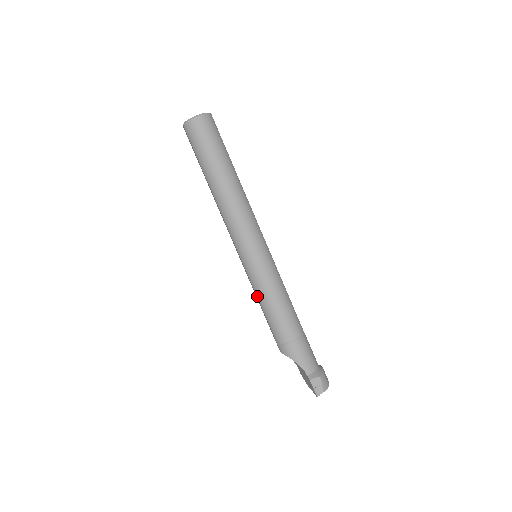
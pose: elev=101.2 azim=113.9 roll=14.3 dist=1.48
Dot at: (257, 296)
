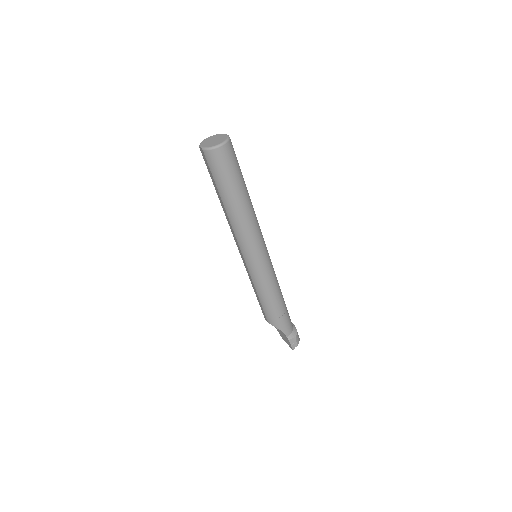
Dot at: (255, 288)
